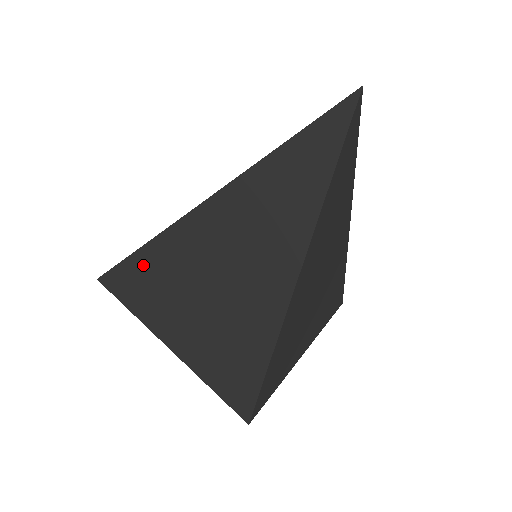
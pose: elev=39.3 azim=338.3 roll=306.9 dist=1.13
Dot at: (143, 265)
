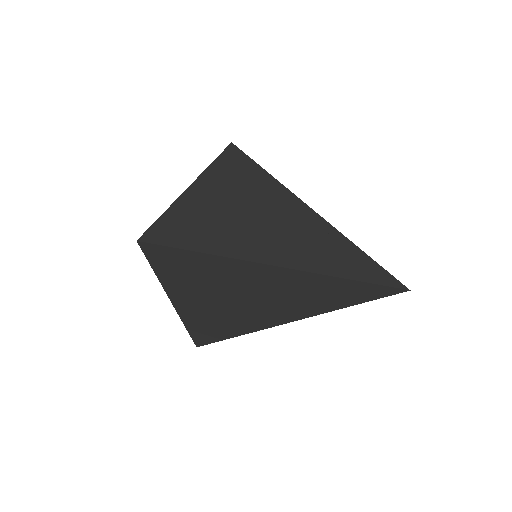
Dot at: (189, 260)
